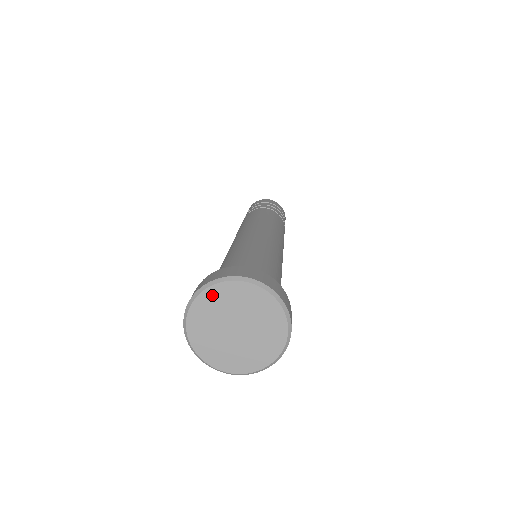
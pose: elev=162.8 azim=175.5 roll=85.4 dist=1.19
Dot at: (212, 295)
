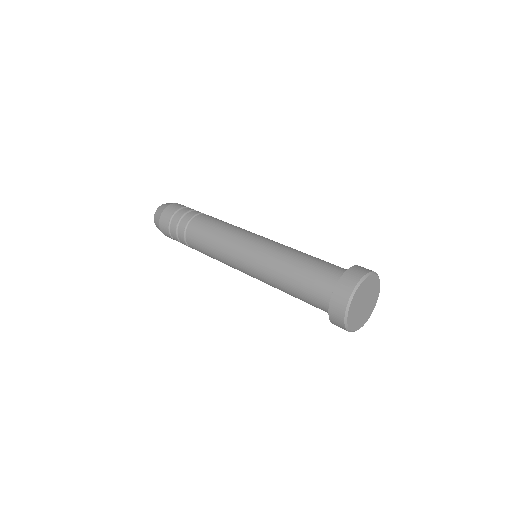
Dot at: (351, 310)
